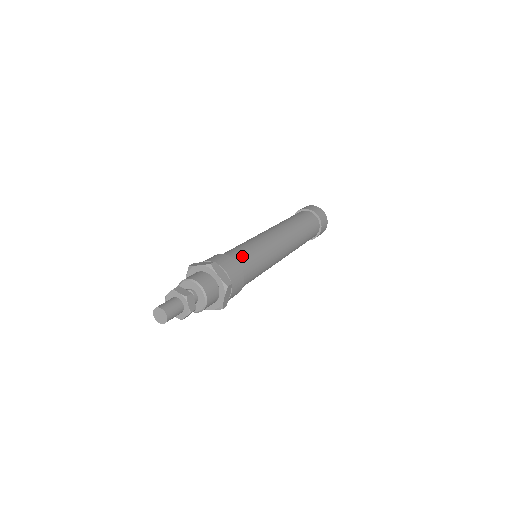
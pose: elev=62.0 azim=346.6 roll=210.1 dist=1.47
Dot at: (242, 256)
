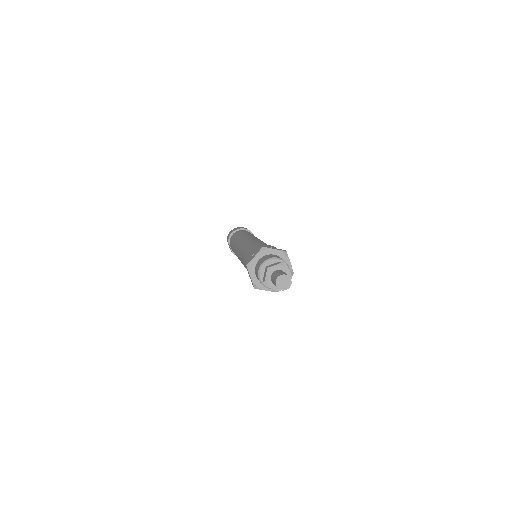
Dot at: occluded
